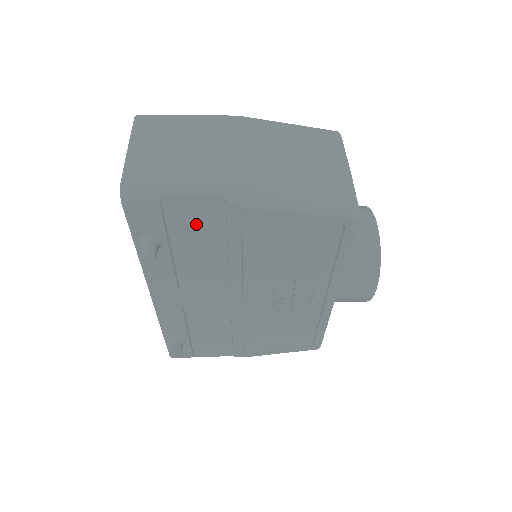
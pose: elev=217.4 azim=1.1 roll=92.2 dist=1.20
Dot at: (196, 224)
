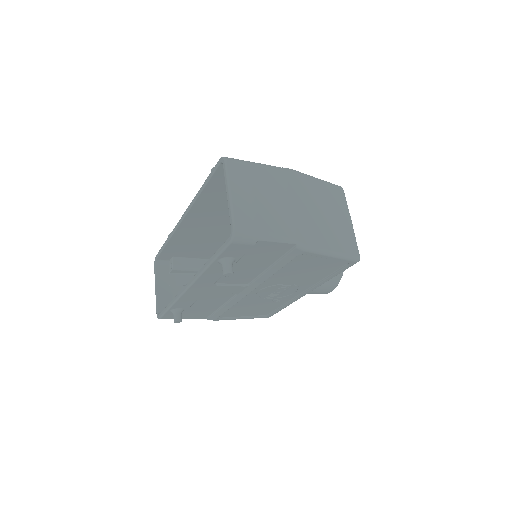
Dot at: (264, 254)
